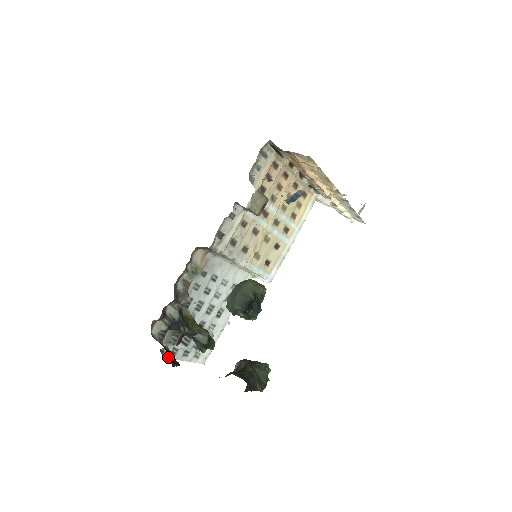
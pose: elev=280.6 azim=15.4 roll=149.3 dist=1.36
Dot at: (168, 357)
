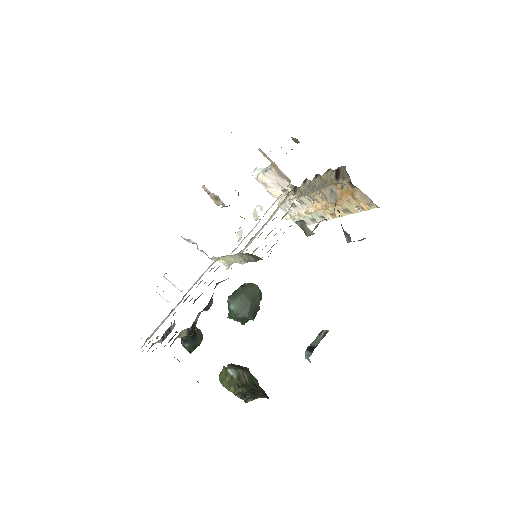
Dot at: occluded
